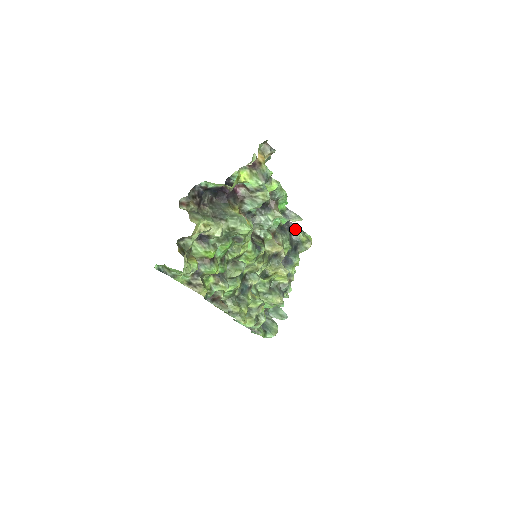
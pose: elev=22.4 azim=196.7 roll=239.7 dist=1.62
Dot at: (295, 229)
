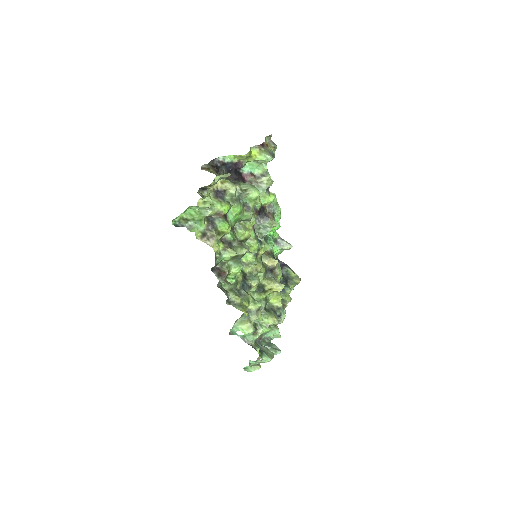
Dot at: (285, 266)
